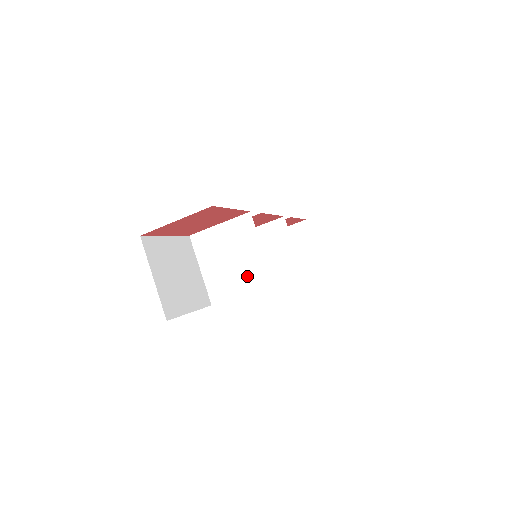
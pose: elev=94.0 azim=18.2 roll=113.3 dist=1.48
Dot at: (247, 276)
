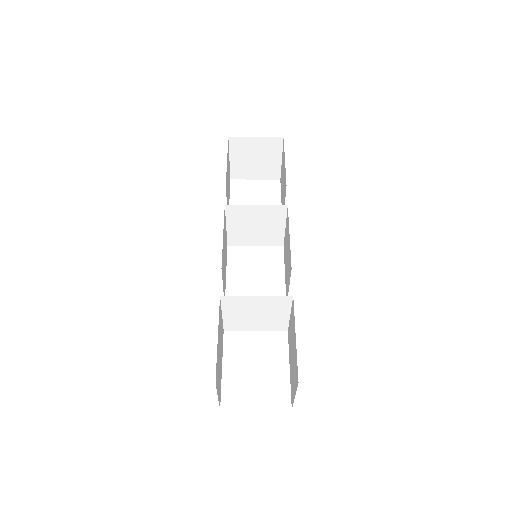
Dot at: (266, 324)
